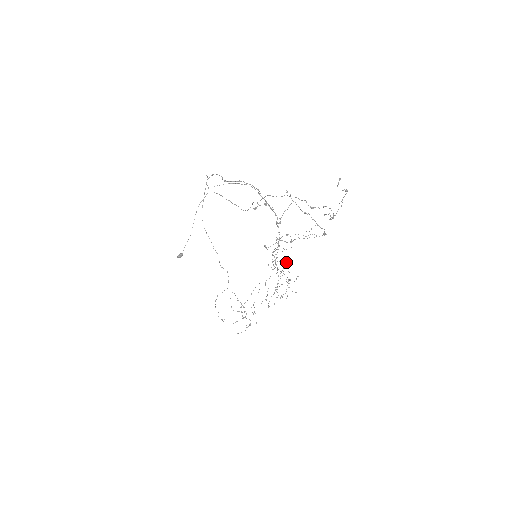
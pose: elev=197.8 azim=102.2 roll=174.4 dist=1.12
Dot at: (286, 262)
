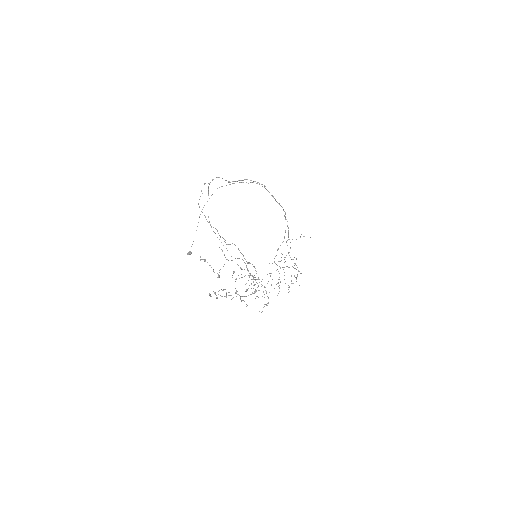
Dot at: occluded
